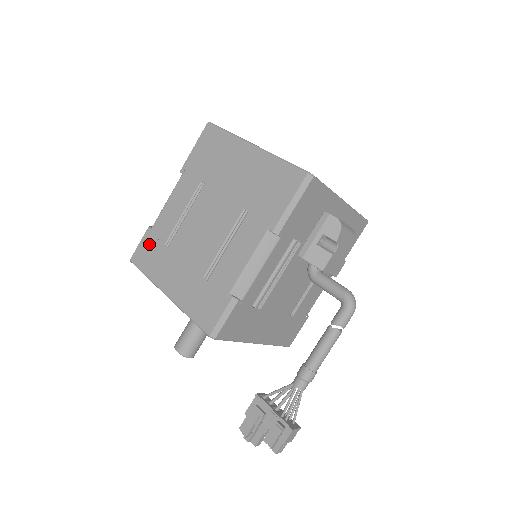
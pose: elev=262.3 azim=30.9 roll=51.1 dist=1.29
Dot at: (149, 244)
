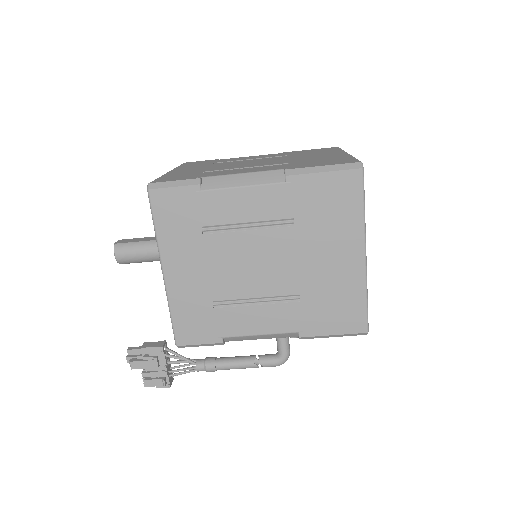
Dot at: (185, 204)
